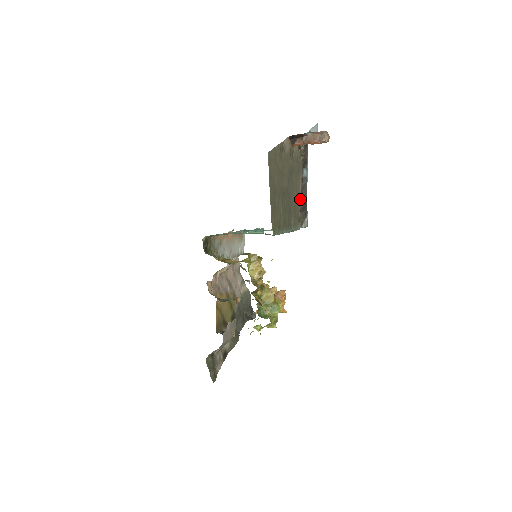
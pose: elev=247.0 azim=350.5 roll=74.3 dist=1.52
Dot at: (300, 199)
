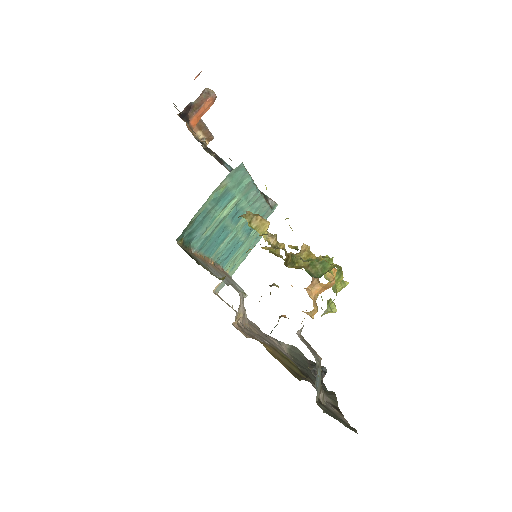
Dot at: occluded
